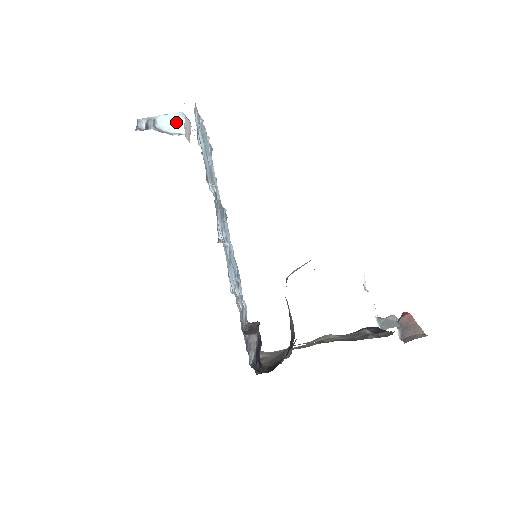
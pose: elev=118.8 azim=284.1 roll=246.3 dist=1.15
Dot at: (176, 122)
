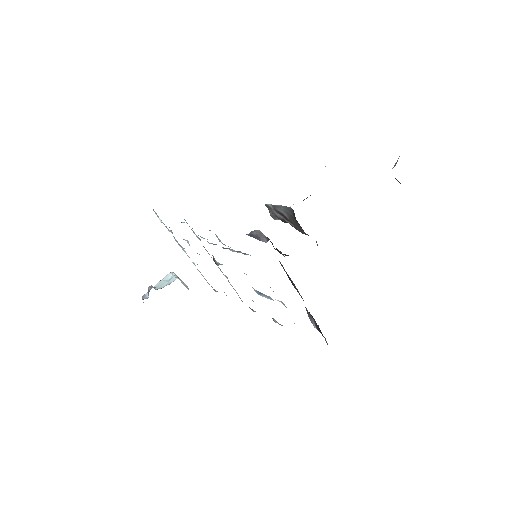
Dot at: (170, 279)
